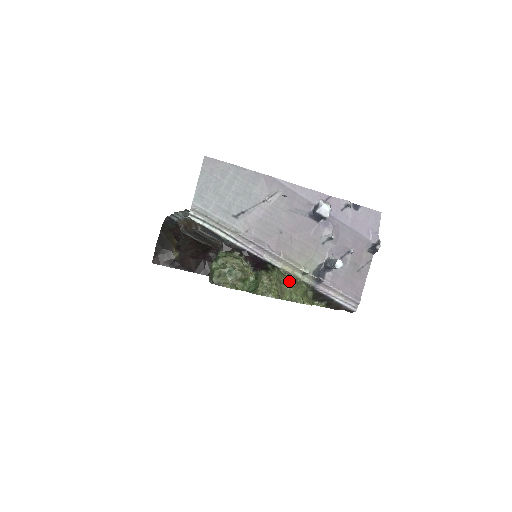
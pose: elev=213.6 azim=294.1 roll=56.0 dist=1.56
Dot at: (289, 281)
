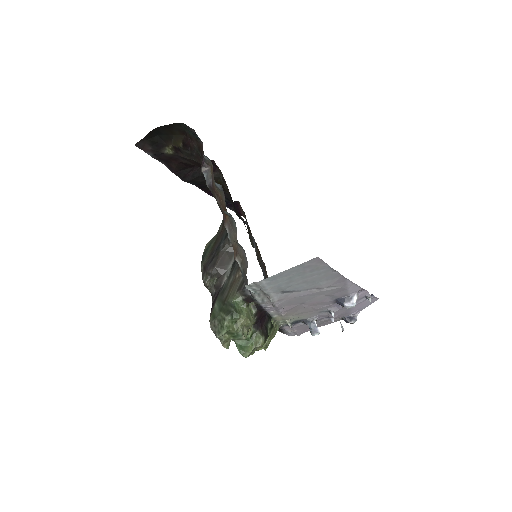
Dot at: (271, 333)
